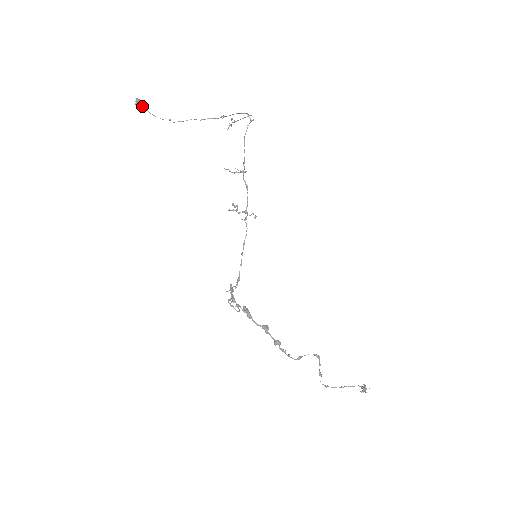
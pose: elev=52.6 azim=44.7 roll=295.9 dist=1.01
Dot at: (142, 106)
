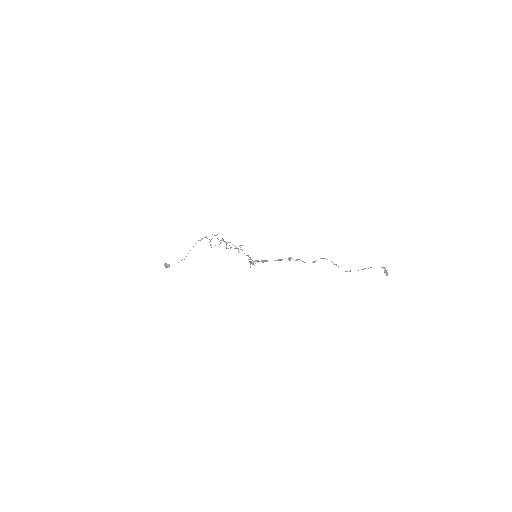
Dot at: (168, 264)
